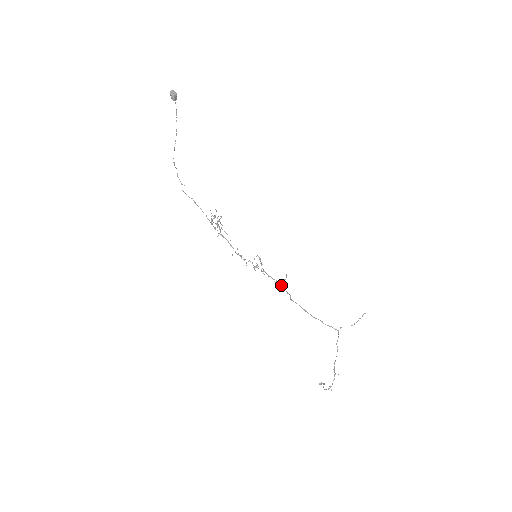
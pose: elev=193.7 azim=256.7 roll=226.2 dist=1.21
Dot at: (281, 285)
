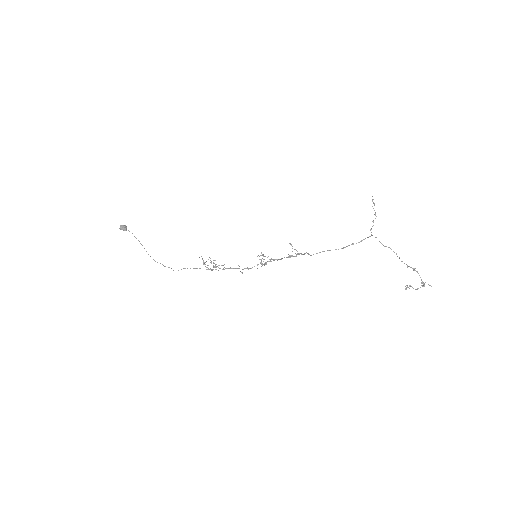
Dot at: (296, 255)
